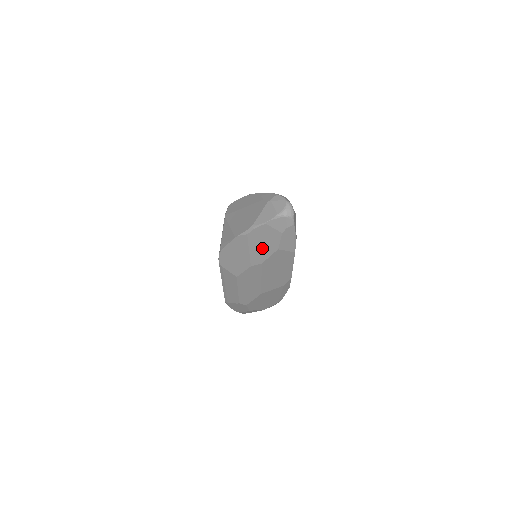
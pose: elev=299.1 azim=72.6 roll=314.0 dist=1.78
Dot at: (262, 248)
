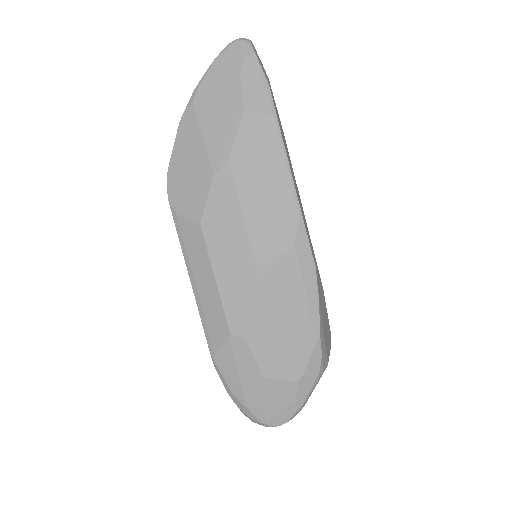
Dot at: (220, 121)
